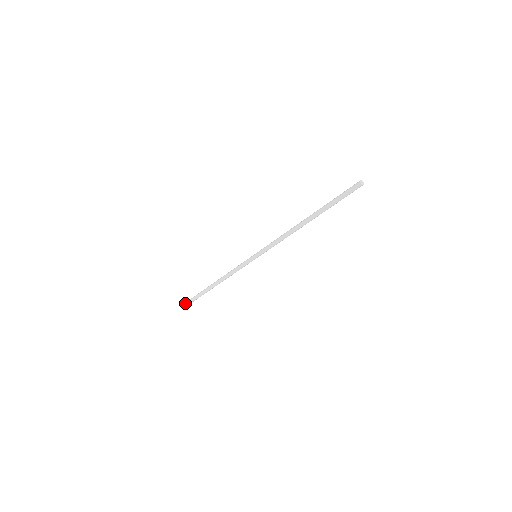
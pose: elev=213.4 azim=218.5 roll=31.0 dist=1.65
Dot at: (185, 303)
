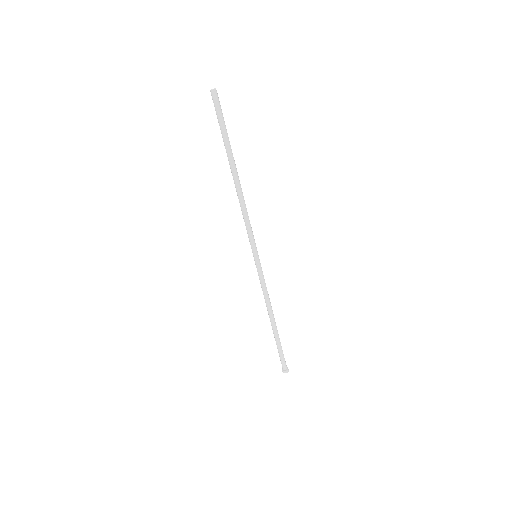
Dot at: occluded
